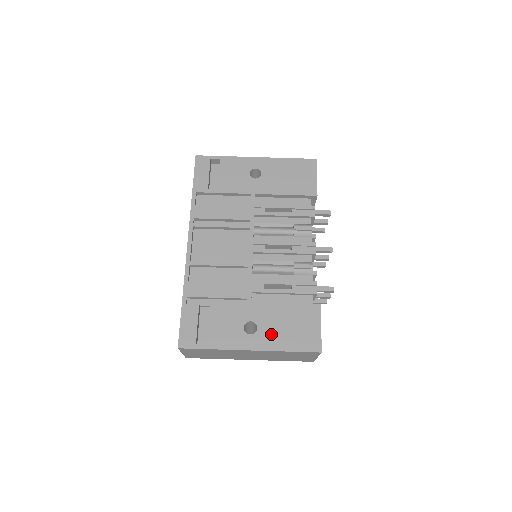
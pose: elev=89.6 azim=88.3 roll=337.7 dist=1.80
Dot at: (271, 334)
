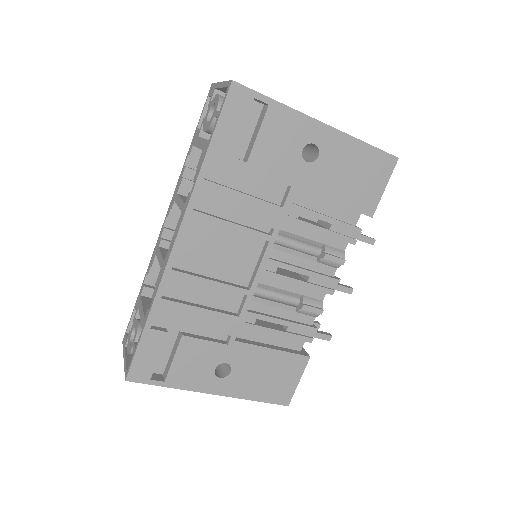
Dot at: (244, 381)
